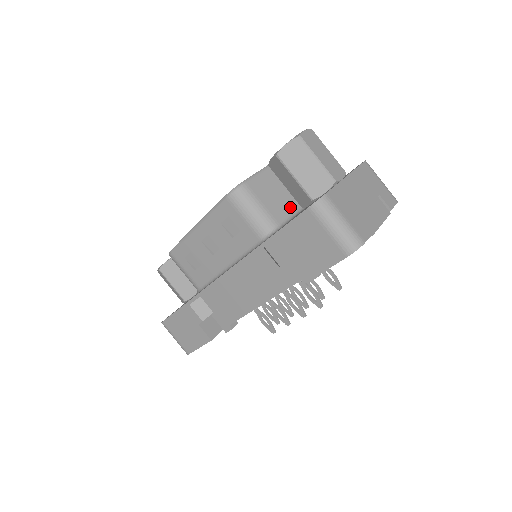
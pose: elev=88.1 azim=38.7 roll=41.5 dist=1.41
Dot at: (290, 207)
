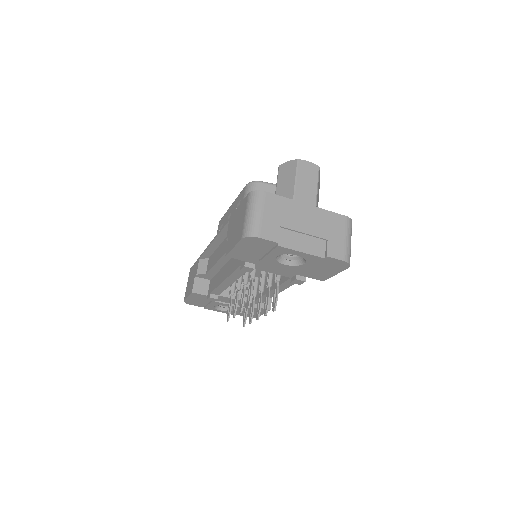
Dot at: occluded
